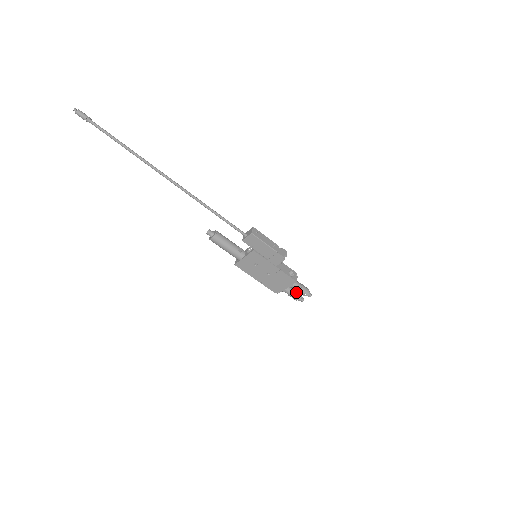
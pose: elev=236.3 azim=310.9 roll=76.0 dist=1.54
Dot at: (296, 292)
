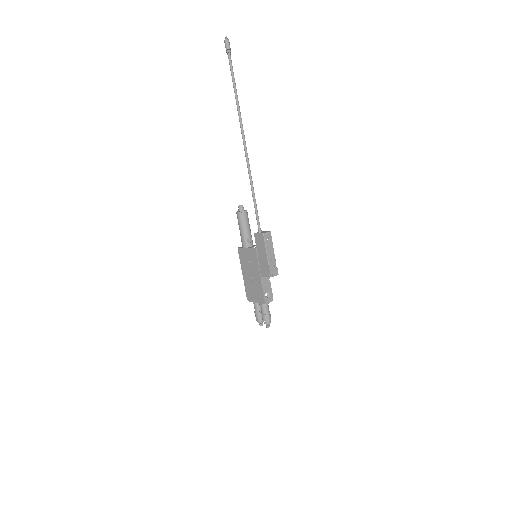
Dot at: occluded
